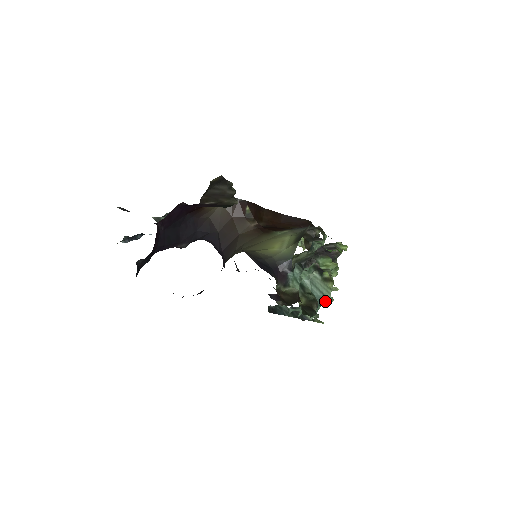
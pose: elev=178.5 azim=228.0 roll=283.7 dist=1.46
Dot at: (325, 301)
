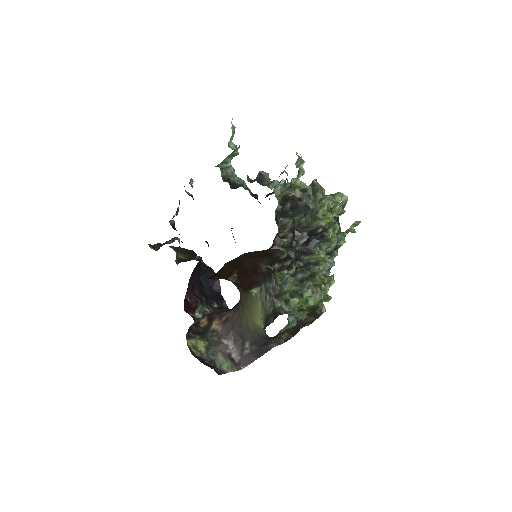
Dot at: occluded
